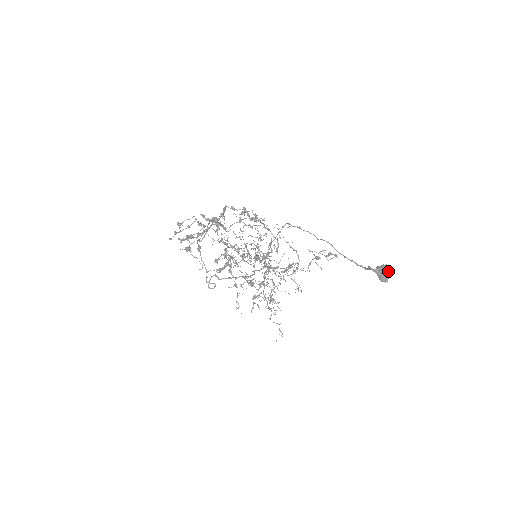
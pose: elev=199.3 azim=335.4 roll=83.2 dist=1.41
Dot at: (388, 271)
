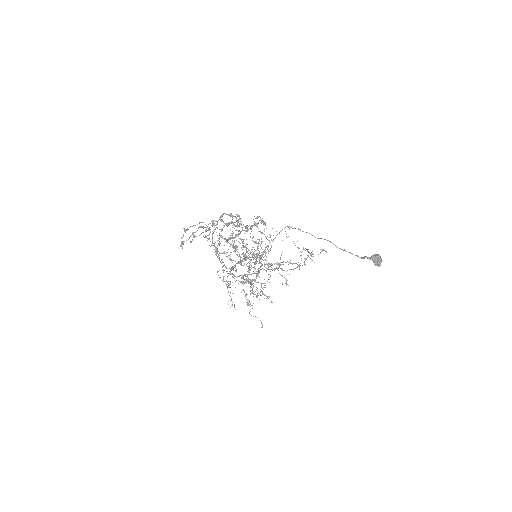
Dot at: (381, 258)
